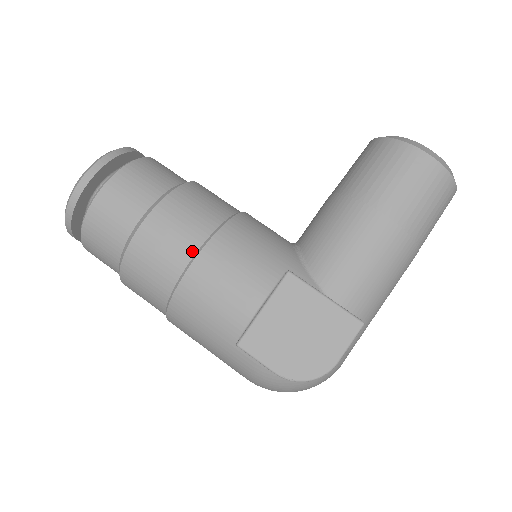
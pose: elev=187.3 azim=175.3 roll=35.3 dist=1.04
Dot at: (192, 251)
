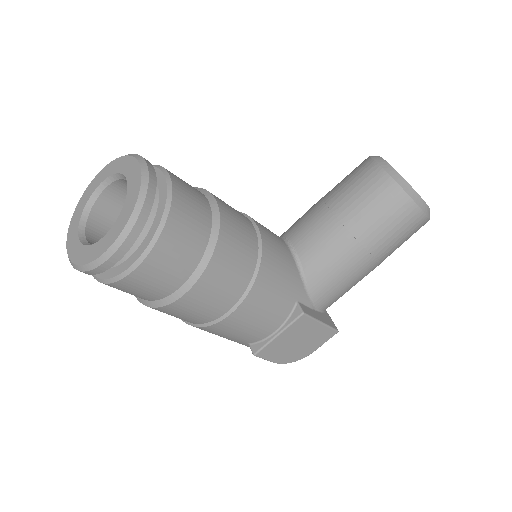
Dot at: (230, 306)
